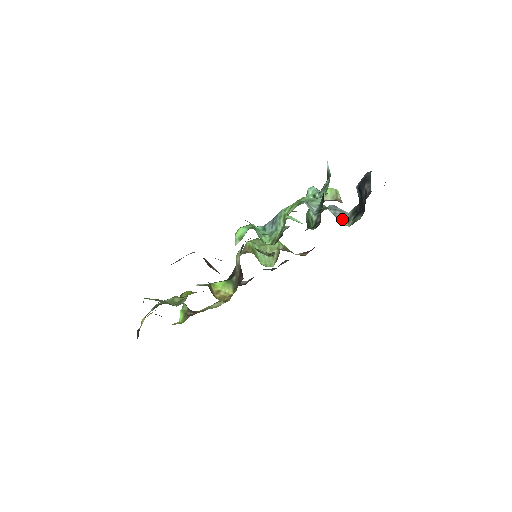
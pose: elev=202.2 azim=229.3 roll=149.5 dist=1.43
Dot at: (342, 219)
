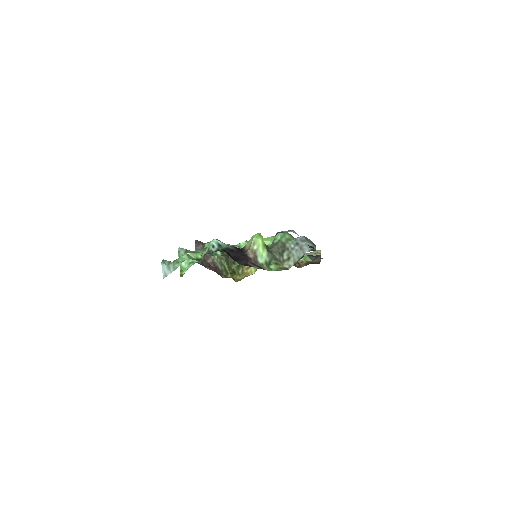
Dot at: (293, 258)
